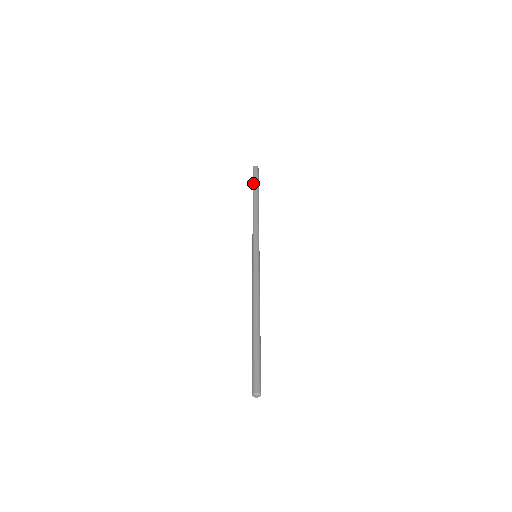
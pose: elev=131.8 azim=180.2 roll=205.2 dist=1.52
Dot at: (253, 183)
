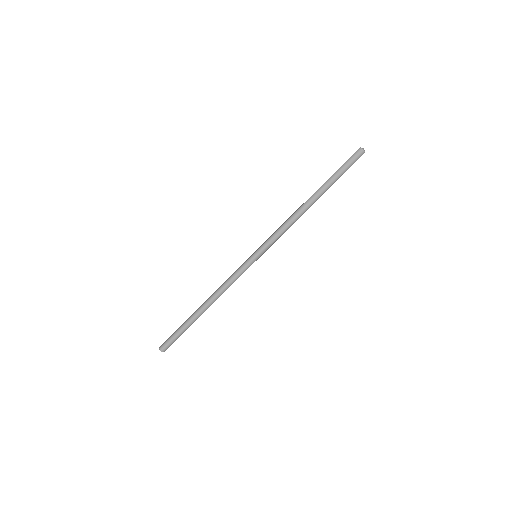
Dot at: (338, 175)
